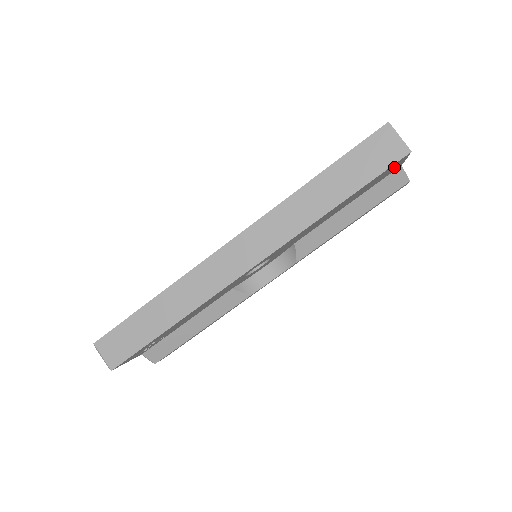
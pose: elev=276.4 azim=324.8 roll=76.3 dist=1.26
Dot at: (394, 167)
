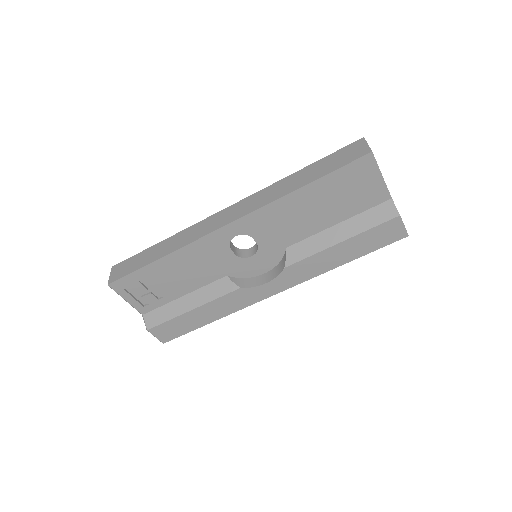
Dot at: (370, 180)
